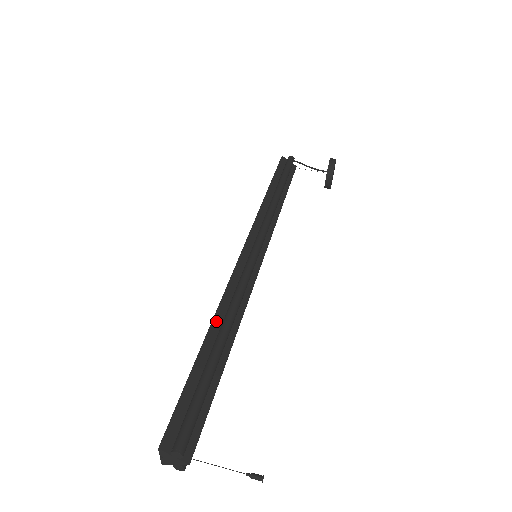
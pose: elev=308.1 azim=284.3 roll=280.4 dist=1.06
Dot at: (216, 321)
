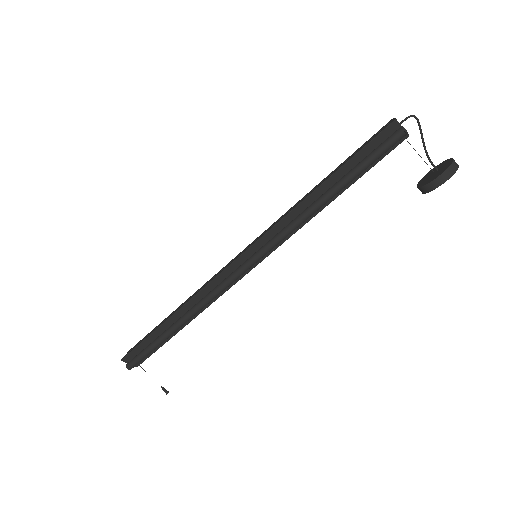
Dot at: (184, 308)
